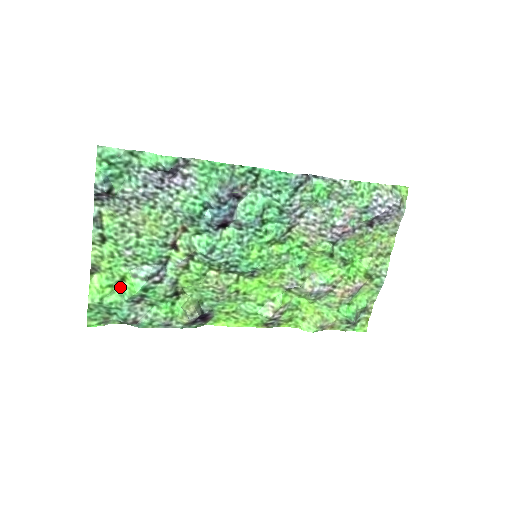
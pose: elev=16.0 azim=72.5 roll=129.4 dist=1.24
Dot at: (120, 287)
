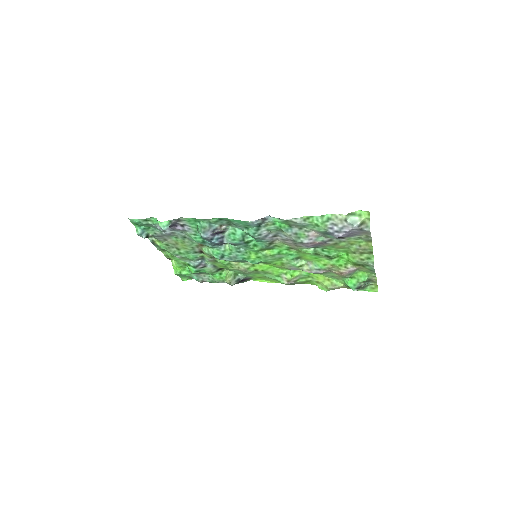
Dot at: (187, 267)
